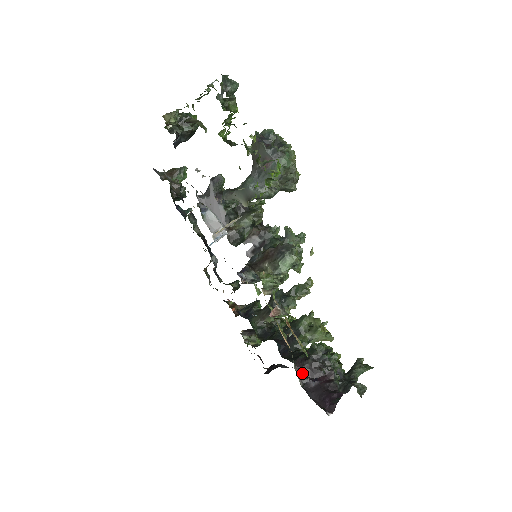
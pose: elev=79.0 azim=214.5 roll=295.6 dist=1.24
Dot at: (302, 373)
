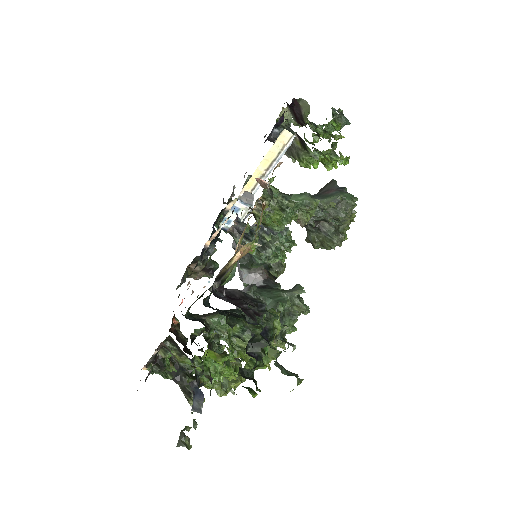
Dot at: (221, 291)
